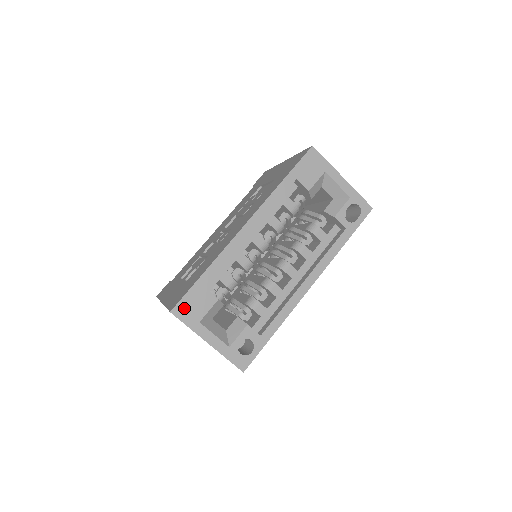
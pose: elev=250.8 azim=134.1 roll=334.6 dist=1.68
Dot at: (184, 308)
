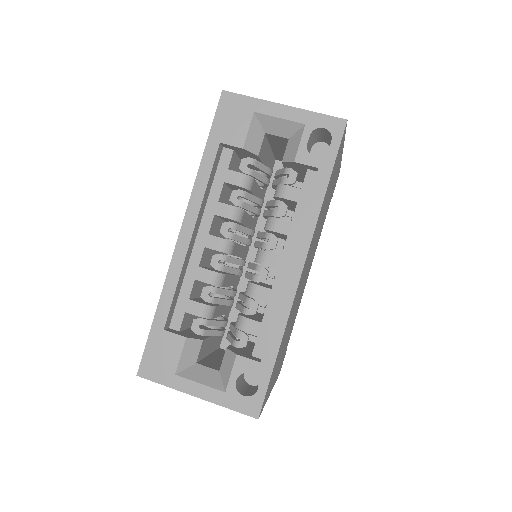
Dot at: (150, 364)
